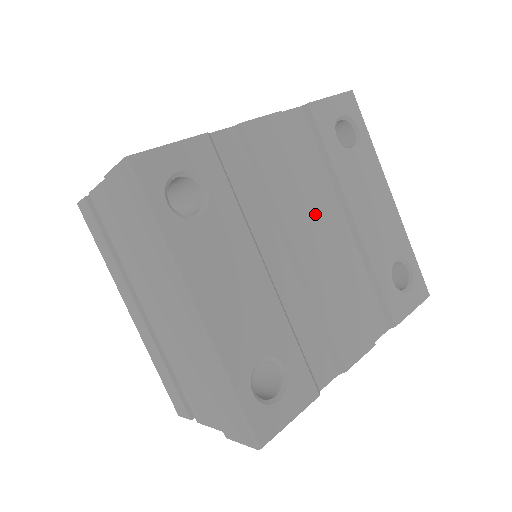
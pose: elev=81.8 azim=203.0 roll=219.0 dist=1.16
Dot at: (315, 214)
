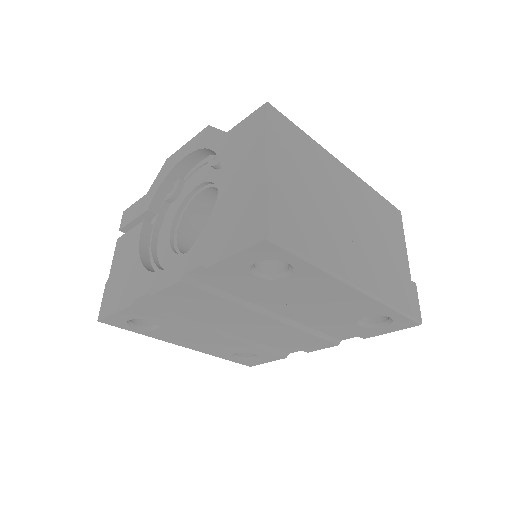
Dot at: (250, 314)
